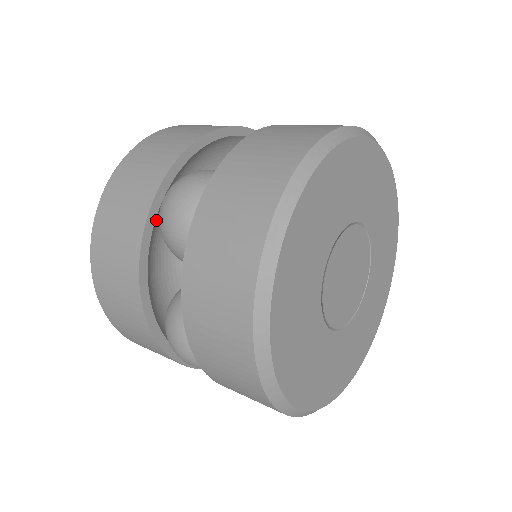
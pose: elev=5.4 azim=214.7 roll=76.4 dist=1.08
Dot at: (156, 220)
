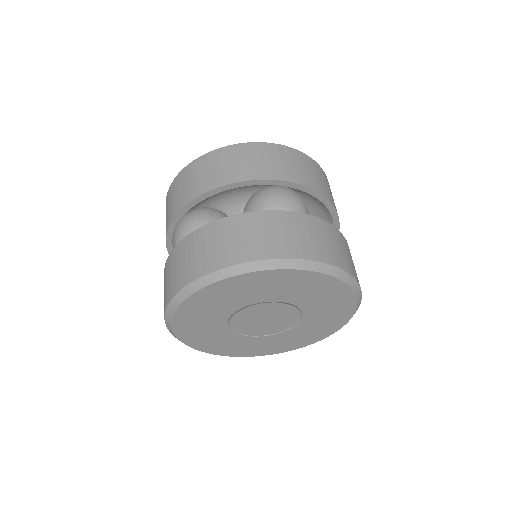
Dot at: occluded
